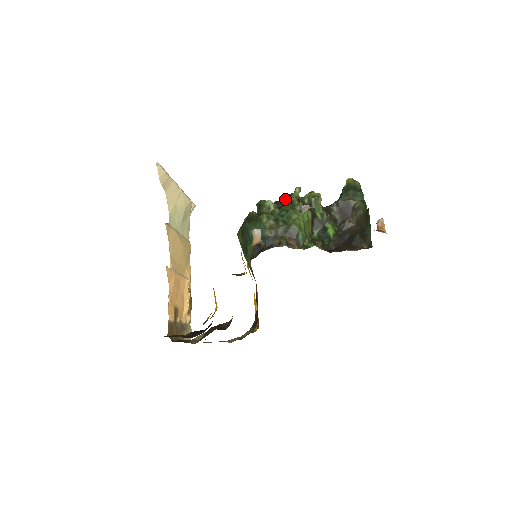
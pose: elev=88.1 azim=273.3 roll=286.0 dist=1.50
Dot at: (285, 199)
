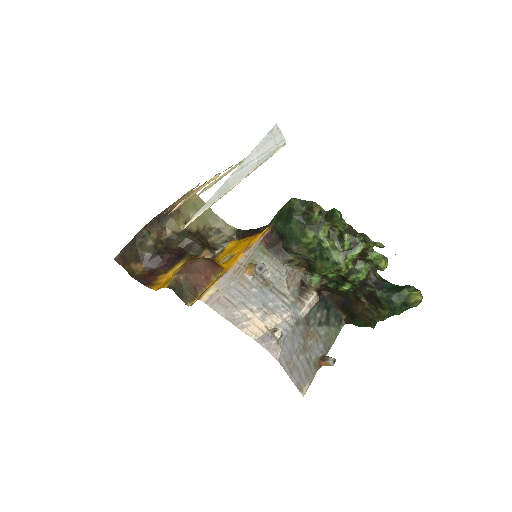
Dot at: (359, 235)
